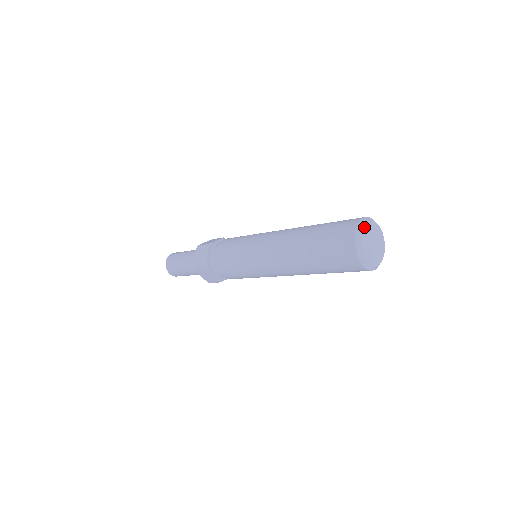
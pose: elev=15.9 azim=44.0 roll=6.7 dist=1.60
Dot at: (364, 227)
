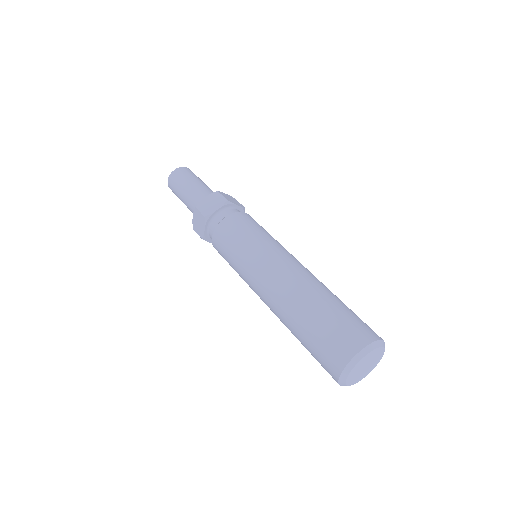
Dot at: (375, 349)
